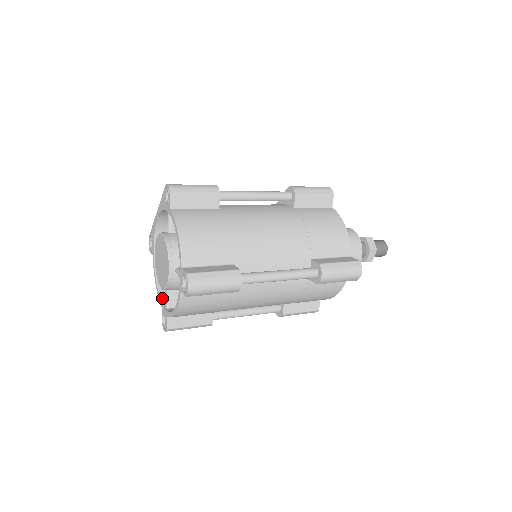
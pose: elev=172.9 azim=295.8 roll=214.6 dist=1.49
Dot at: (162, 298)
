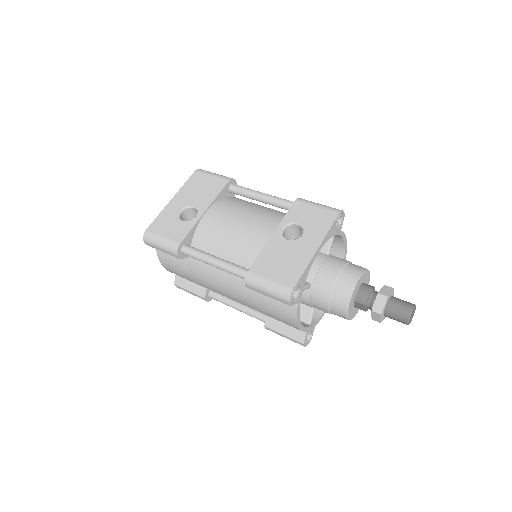
Dot at: occluded
